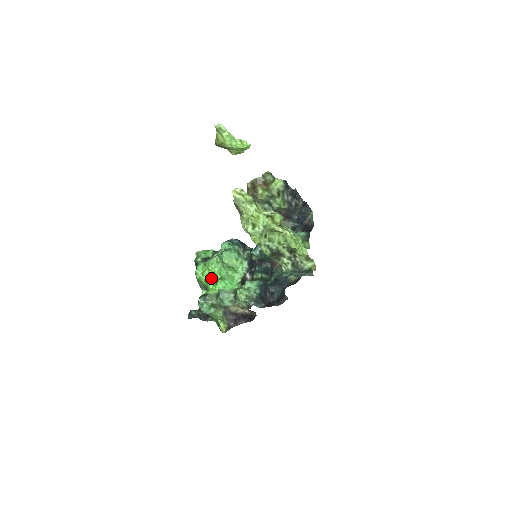
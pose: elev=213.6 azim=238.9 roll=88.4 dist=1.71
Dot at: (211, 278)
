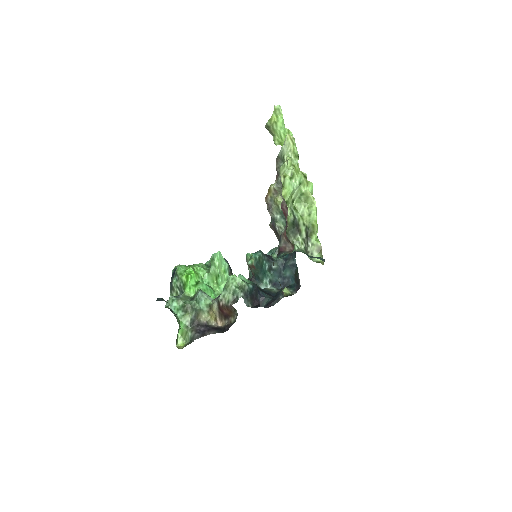
Dot at: (194, 276)
